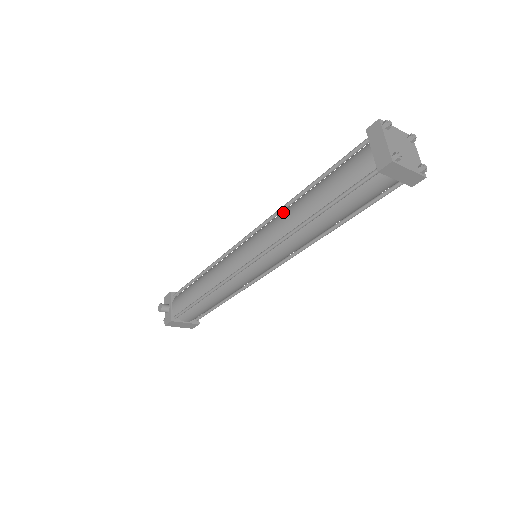
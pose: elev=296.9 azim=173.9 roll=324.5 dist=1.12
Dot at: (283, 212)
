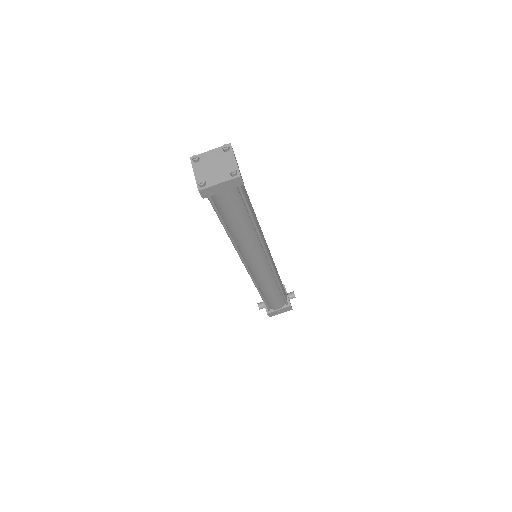
Dot at: occluded
